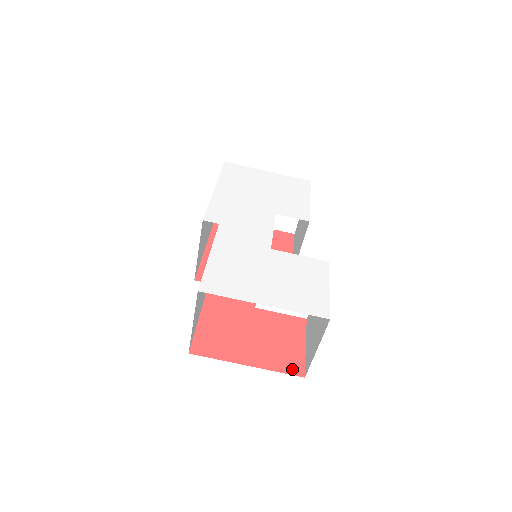
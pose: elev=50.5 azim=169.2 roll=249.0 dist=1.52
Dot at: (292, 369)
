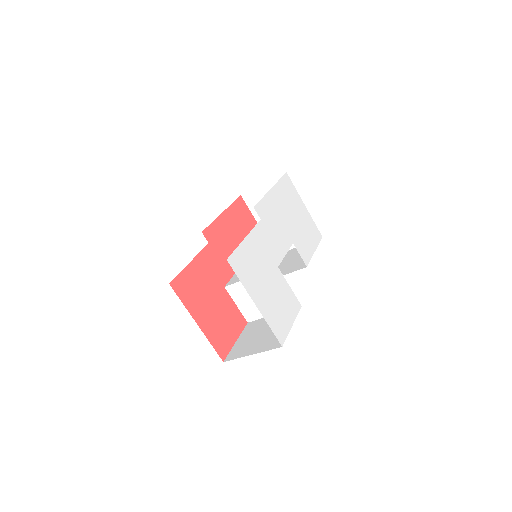
Dot at: (220, 350)
